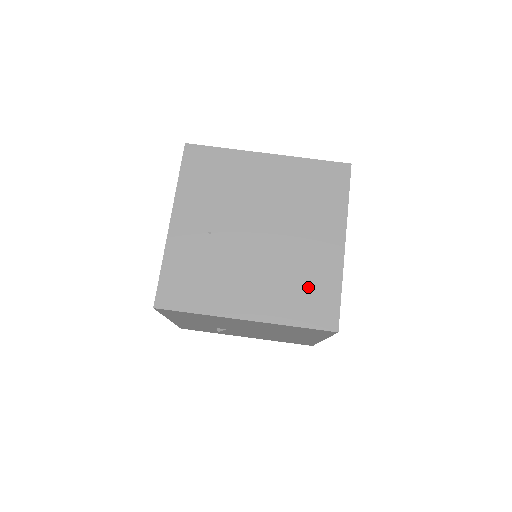
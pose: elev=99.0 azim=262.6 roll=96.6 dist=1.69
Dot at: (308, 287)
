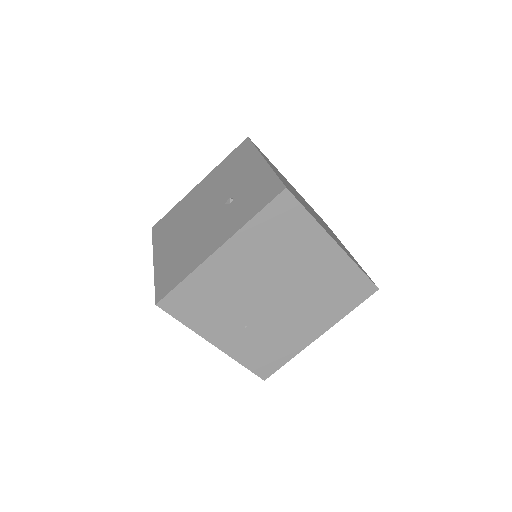
Dot at: (338, 289)
